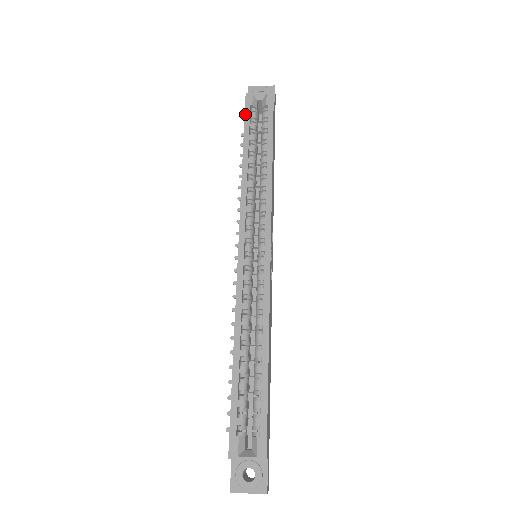
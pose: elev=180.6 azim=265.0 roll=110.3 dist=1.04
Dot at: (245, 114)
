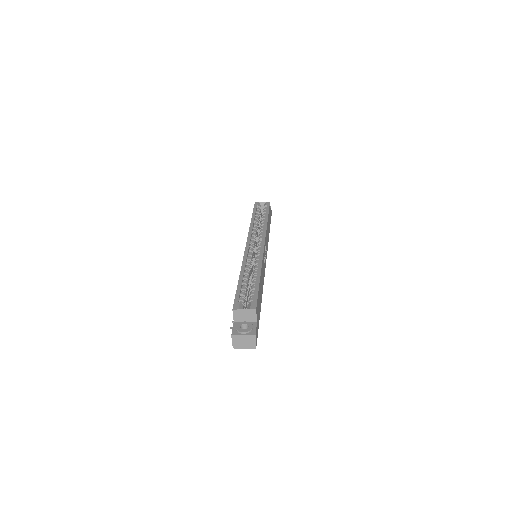
Dot at: (254, 208)
